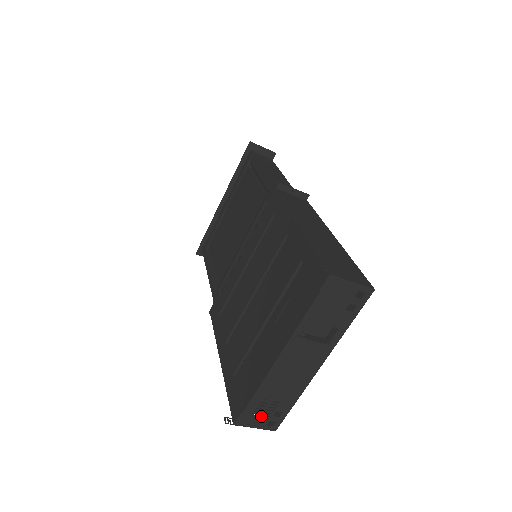
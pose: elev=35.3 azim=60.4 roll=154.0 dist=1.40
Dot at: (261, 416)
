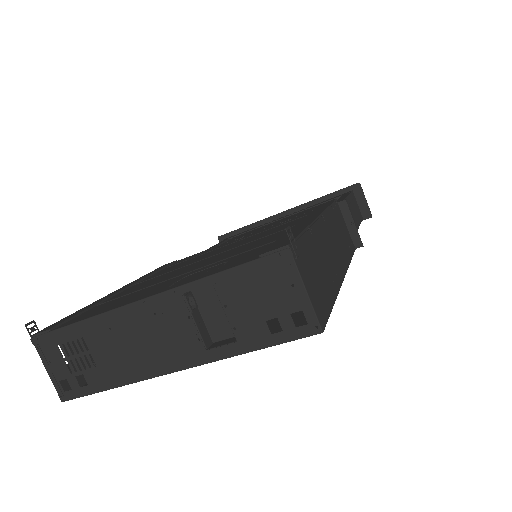
Dot at: (64, 361)
